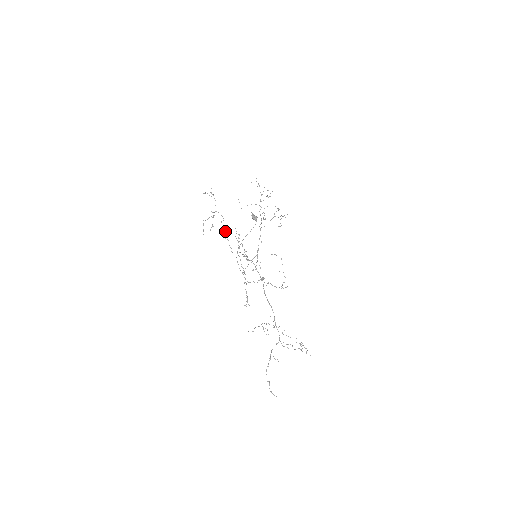
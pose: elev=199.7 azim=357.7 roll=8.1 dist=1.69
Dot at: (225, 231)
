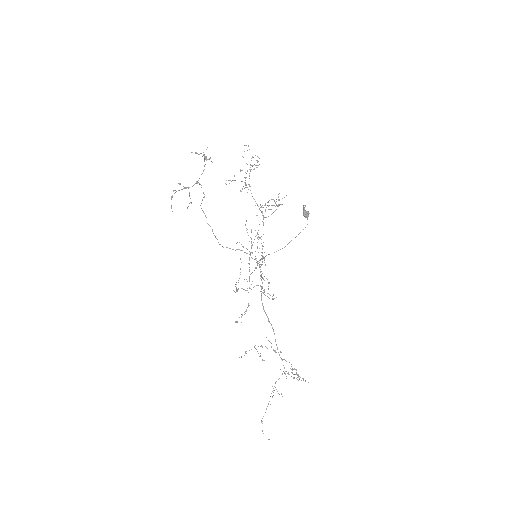
Dot at: occluded
